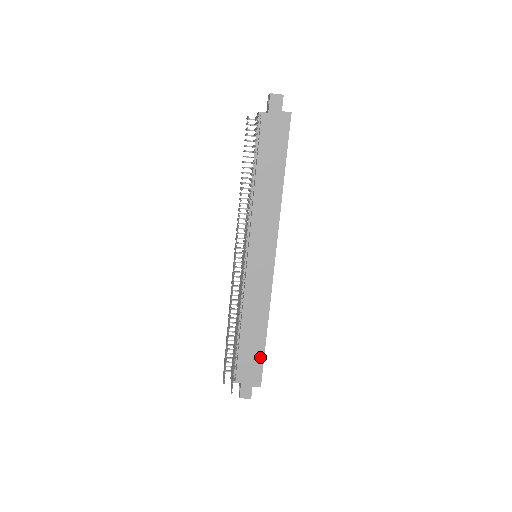
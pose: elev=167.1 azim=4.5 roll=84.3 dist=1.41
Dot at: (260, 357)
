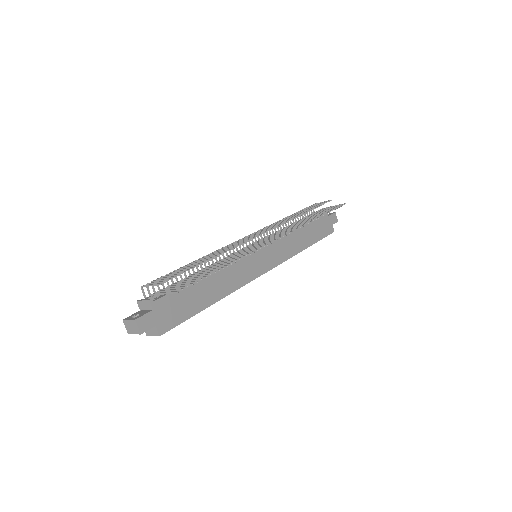
Dot at: (189, 313)
